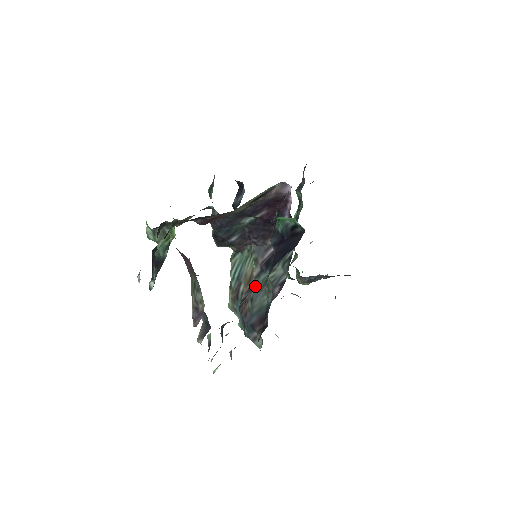
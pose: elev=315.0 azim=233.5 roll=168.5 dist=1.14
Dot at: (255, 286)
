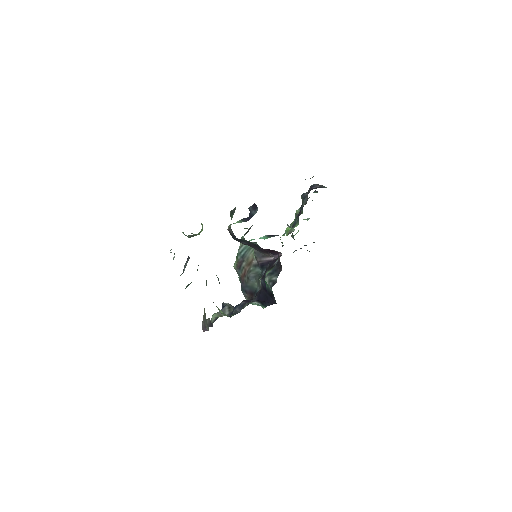
Dot at: (252, 271)
